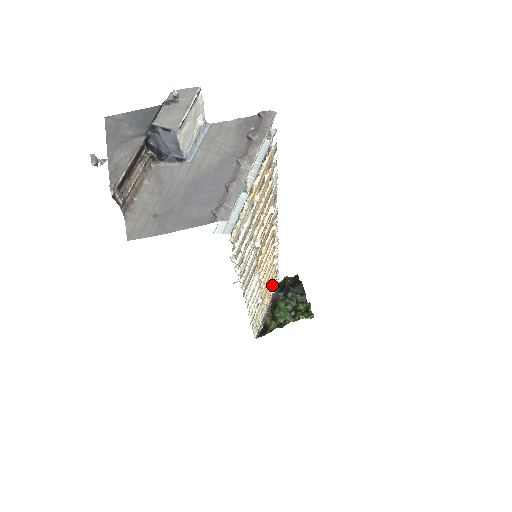
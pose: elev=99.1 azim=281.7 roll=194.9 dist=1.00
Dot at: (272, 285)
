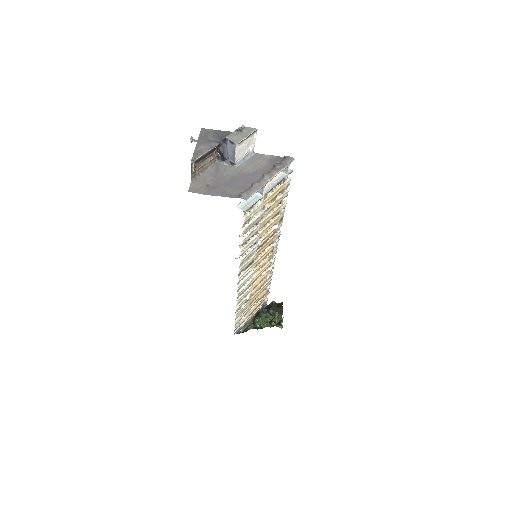
Dot at: (261, 299)
